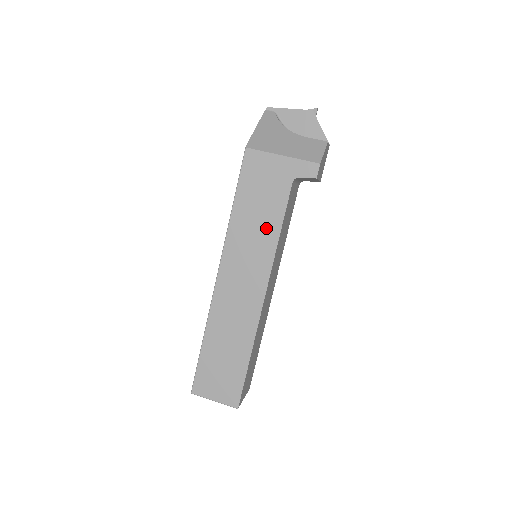
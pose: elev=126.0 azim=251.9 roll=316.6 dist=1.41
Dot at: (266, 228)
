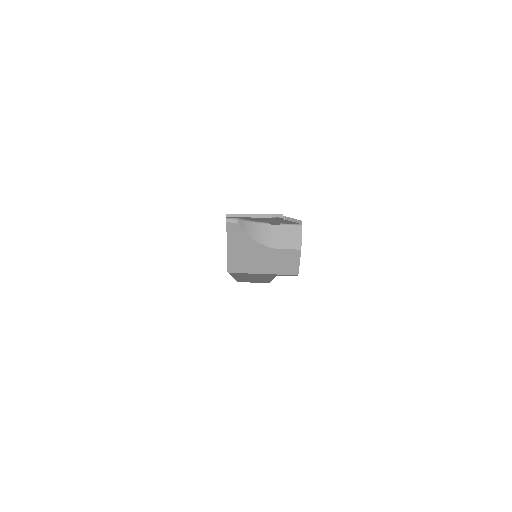
Dot at: (263, 277)
